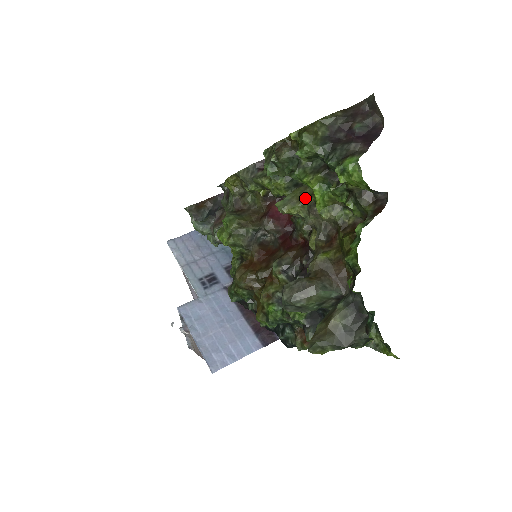
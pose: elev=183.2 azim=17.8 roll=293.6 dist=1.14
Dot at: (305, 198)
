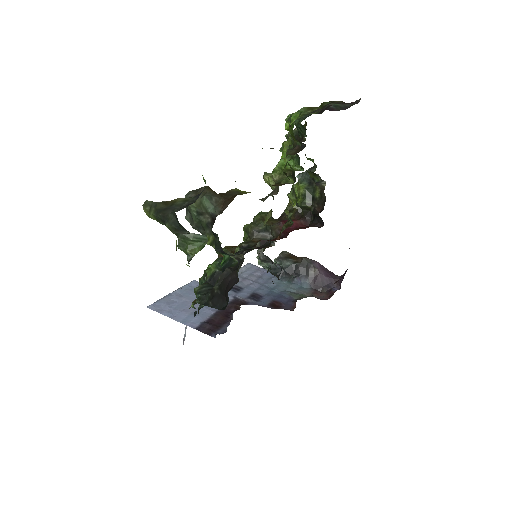
Dot at: occluded
